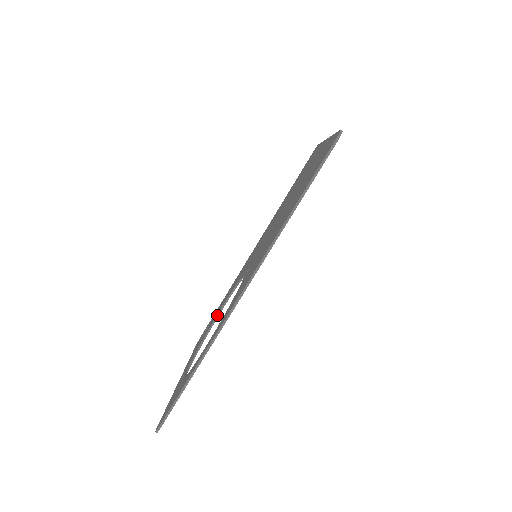
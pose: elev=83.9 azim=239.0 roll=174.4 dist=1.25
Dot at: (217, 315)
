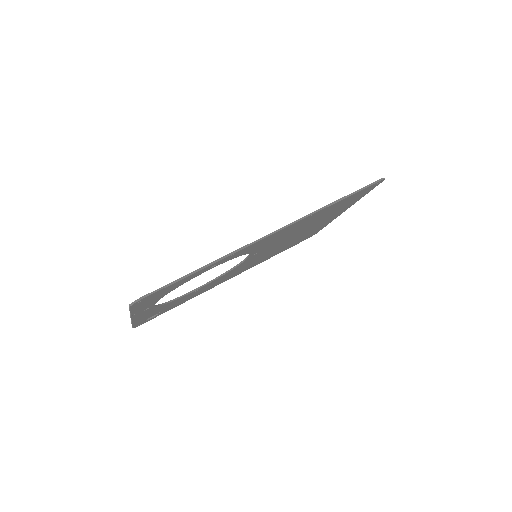
Dot at: (189, 292)
